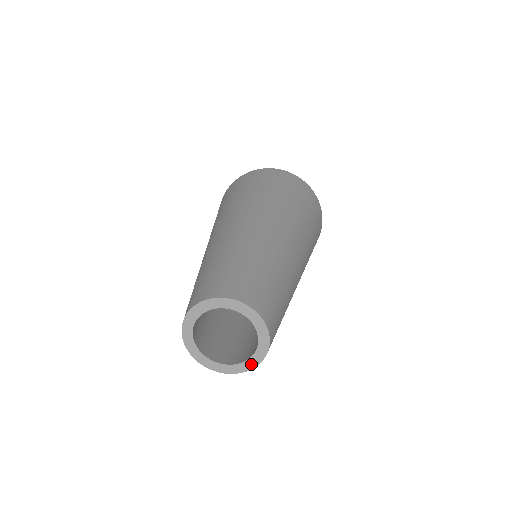
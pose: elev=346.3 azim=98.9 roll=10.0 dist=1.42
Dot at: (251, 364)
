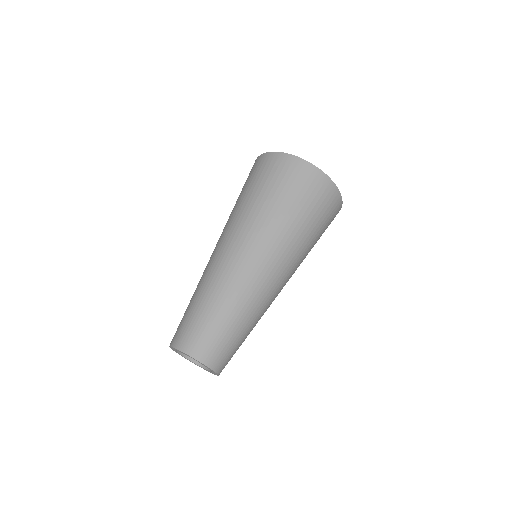
Dot at: (216, 374)
